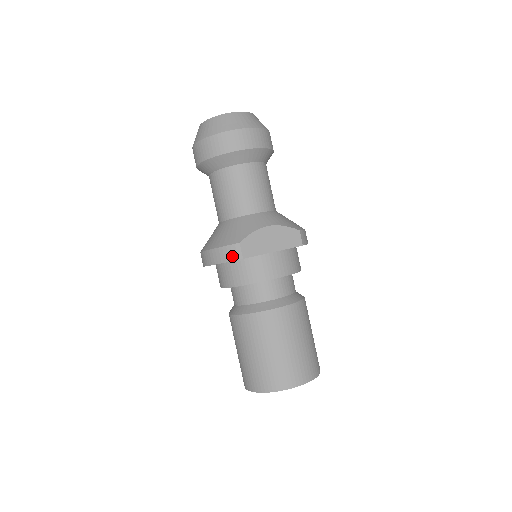
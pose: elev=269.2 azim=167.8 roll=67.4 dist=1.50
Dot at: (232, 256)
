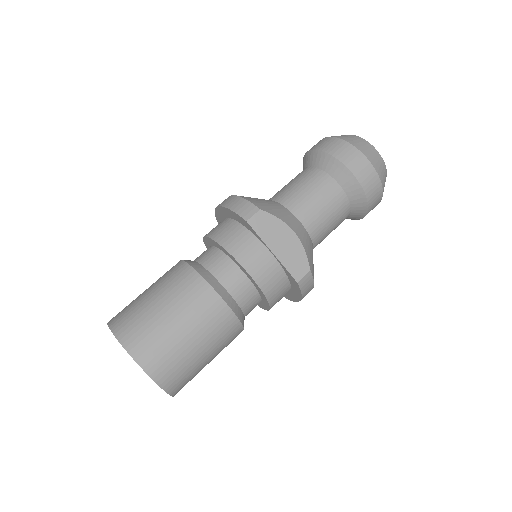
Dot at: (242, 211)
